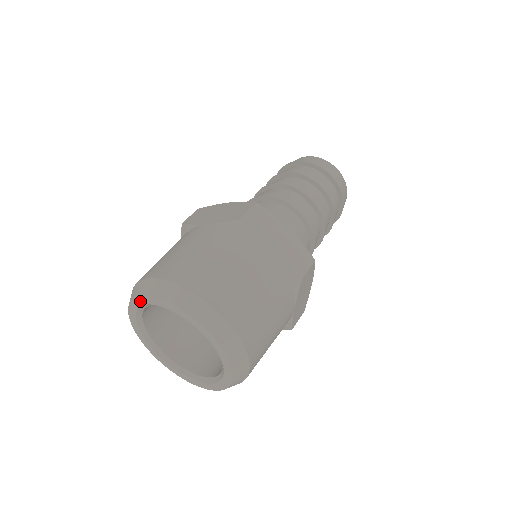
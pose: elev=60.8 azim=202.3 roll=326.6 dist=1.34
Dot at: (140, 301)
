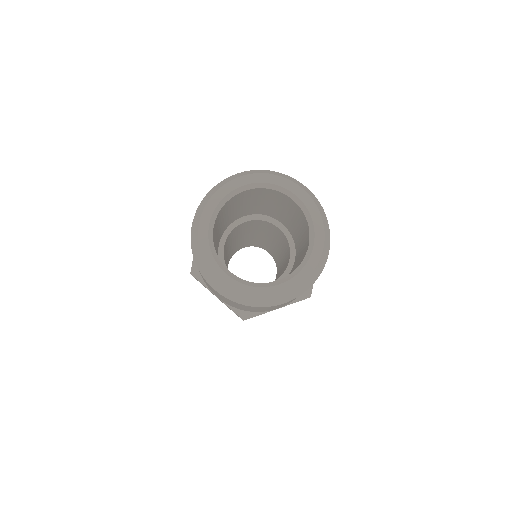
Dot at: (203, 239)
